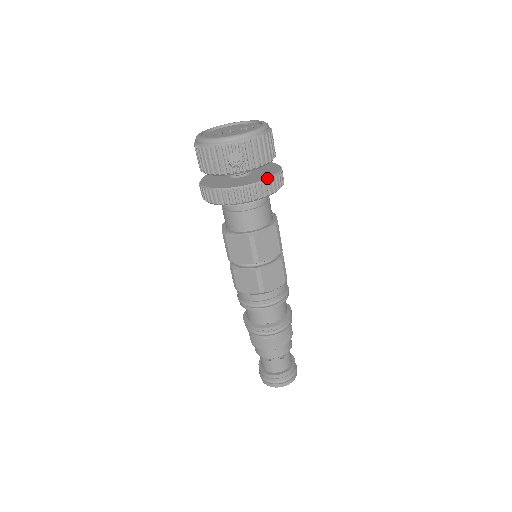
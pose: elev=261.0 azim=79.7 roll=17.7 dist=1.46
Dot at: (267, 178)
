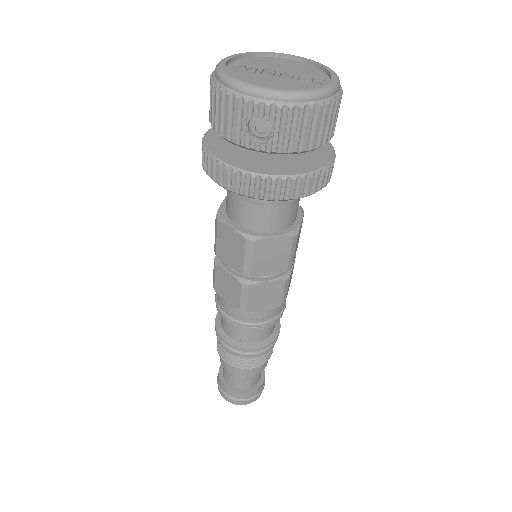
Dot at: (301, 173)
